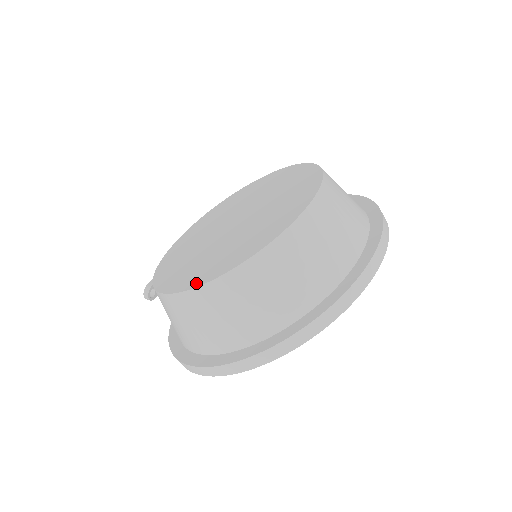
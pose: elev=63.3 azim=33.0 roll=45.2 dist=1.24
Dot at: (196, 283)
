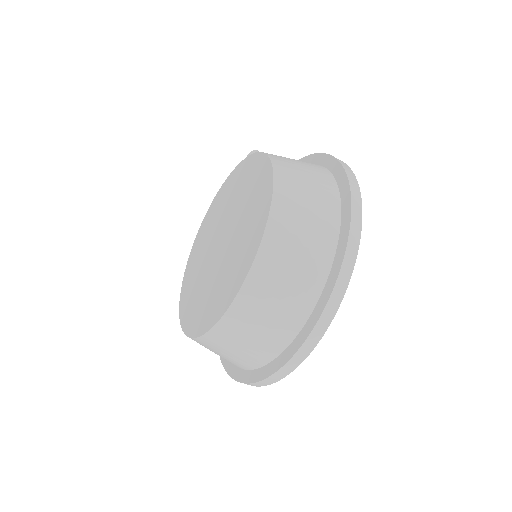
Dot at: (188, 330)
